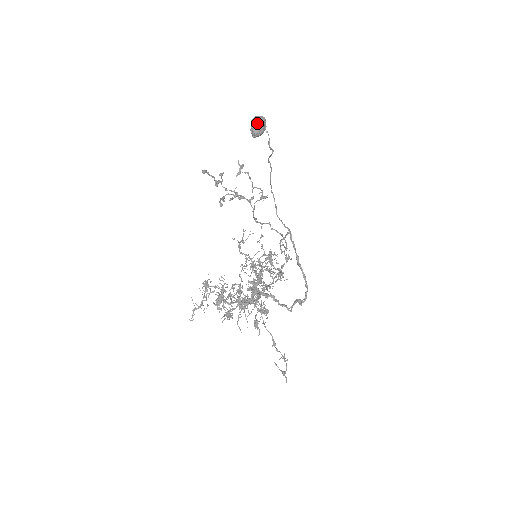
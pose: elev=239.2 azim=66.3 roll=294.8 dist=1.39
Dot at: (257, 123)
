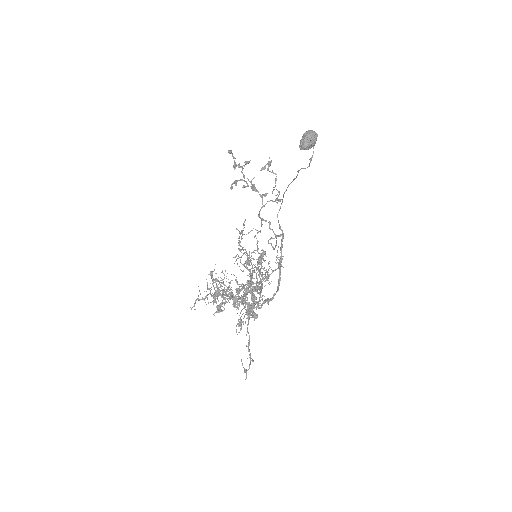
Dot at: (311, 138)
